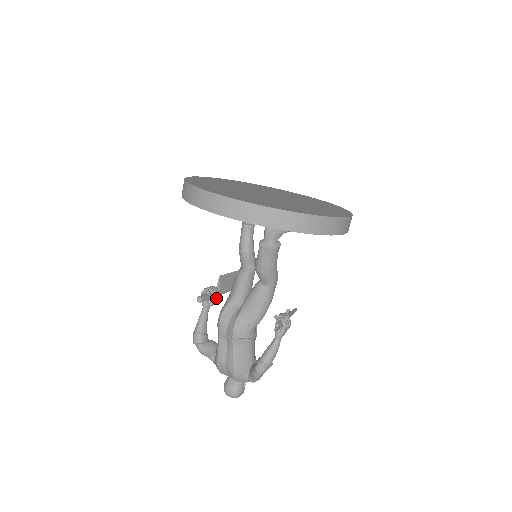
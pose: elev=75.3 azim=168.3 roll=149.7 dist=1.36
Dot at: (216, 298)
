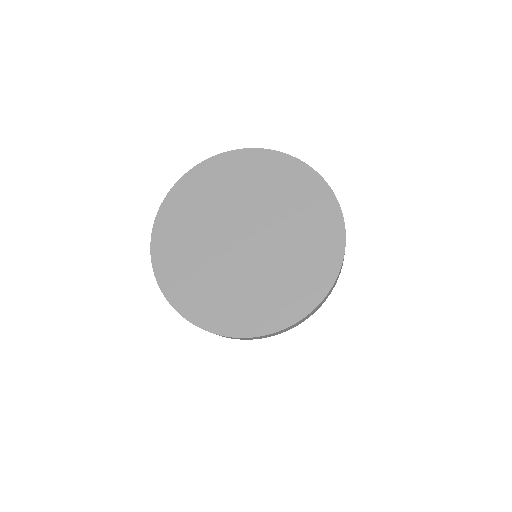
Dot at: occluded
